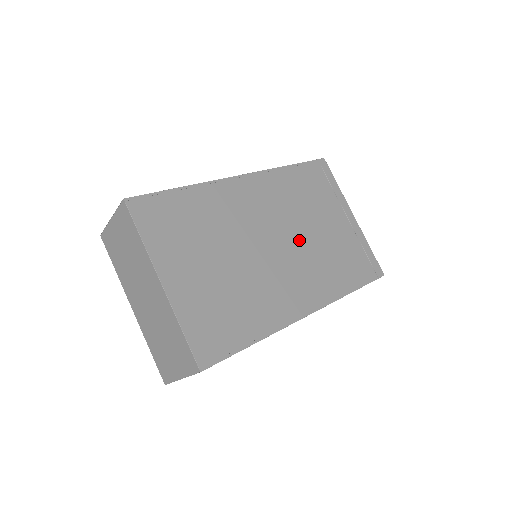
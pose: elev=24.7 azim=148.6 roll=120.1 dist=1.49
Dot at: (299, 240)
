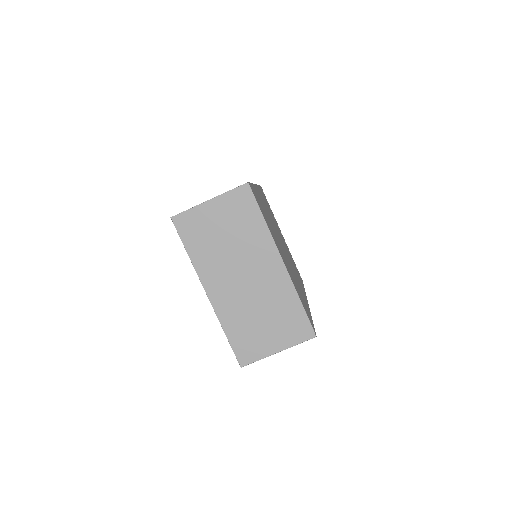
Dot at: occluded
